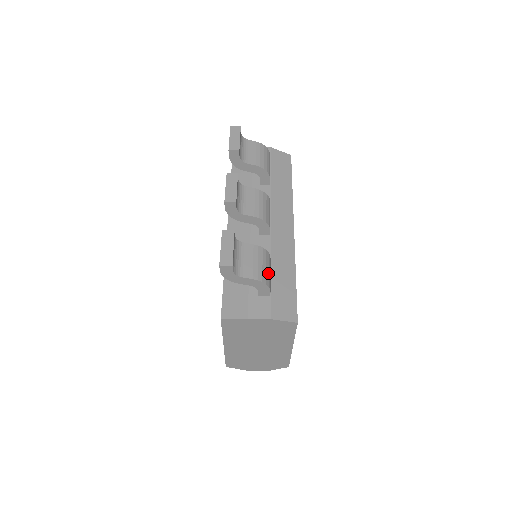
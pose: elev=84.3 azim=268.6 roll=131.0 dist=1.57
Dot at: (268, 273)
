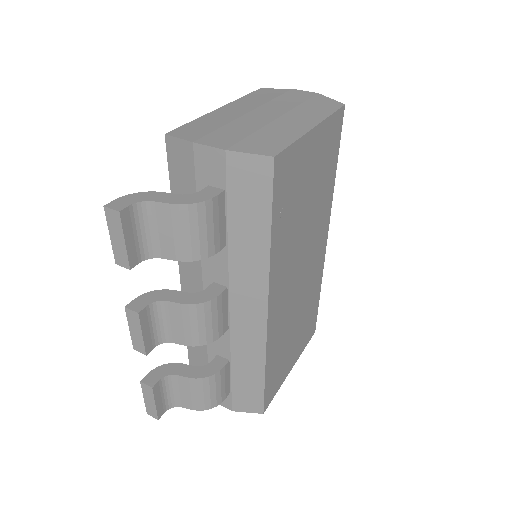
Dot at: occluded
